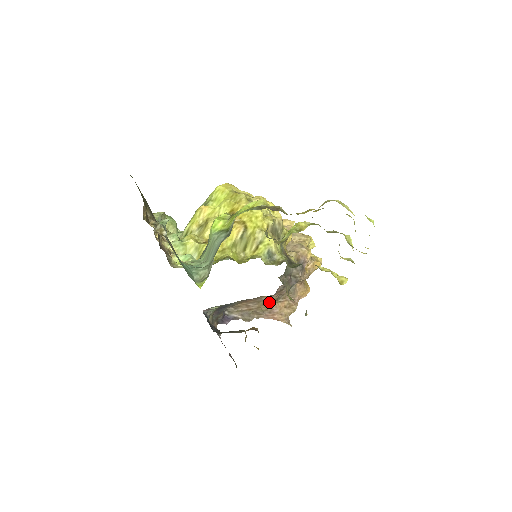
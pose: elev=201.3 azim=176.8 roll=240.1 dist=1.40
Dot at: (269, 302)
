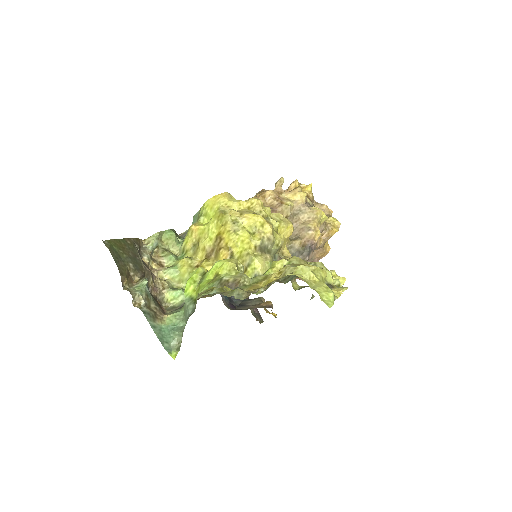
Dot at: occluded
